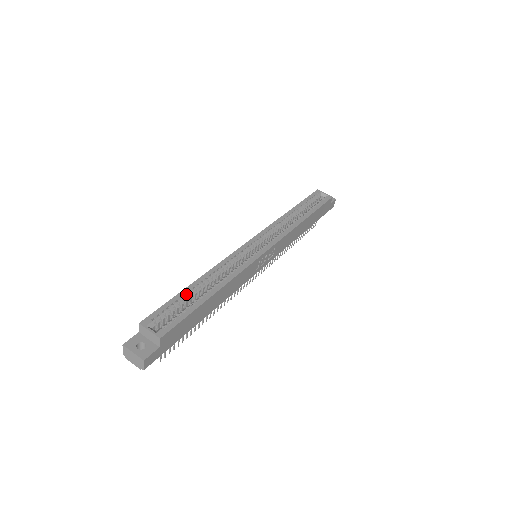
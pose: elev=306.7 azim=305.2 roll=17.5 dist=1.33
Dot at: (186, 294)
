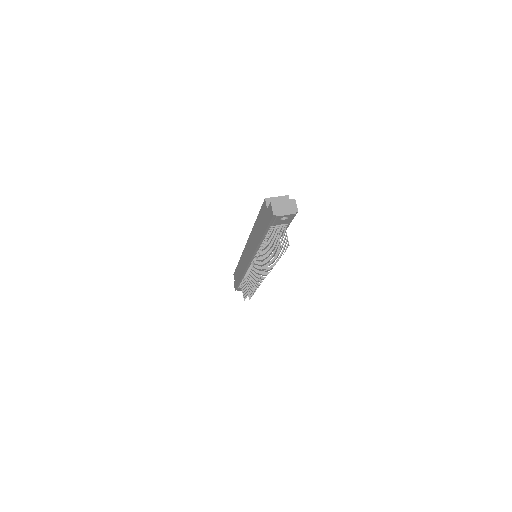
Dot at: occluded
